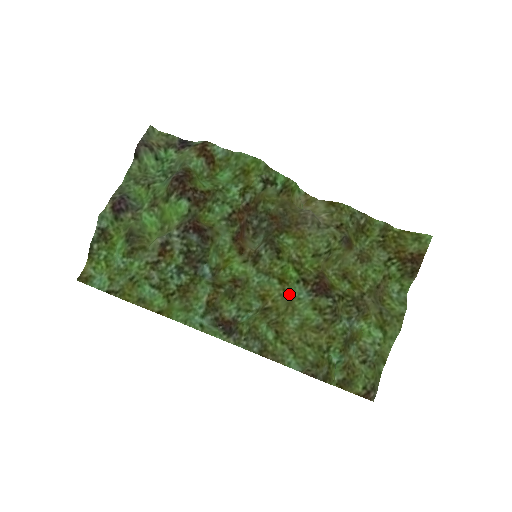
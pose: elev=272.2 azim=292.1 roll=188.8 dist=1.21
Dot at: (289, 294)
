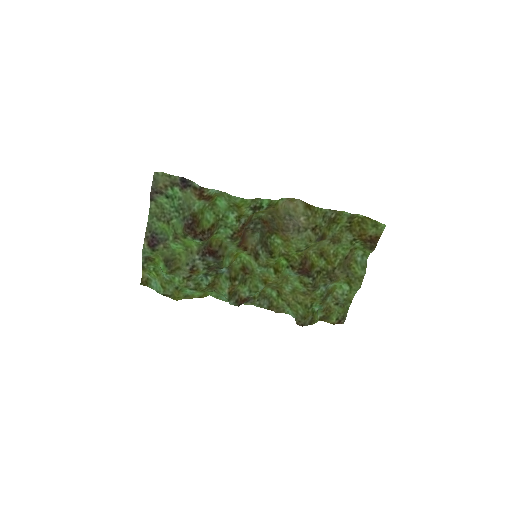
Dot at: (282, 276)
